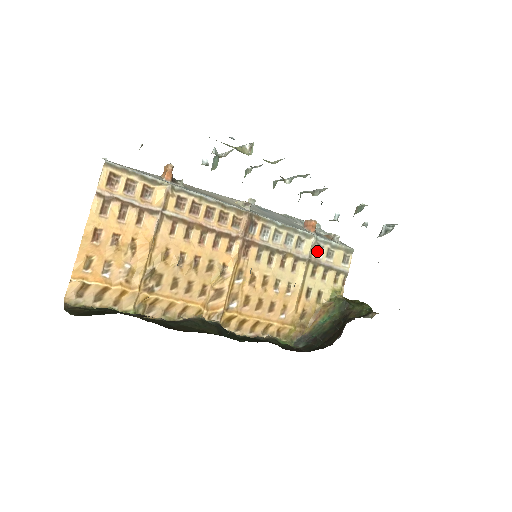
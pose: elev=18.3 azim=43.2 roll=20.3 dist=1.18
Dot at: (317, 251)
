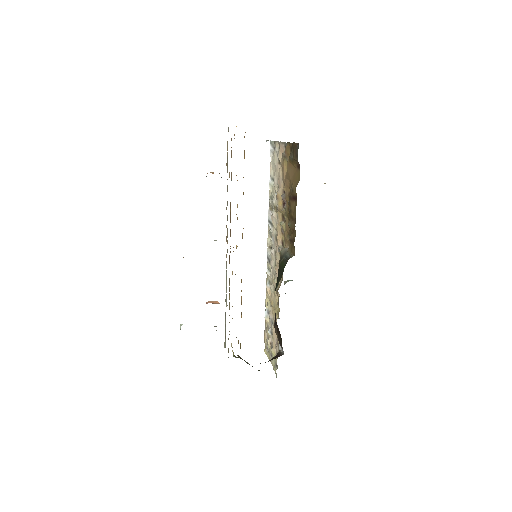
Dot at: occluded
